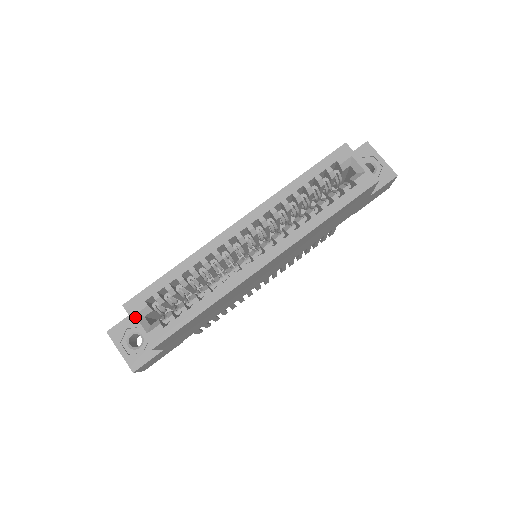
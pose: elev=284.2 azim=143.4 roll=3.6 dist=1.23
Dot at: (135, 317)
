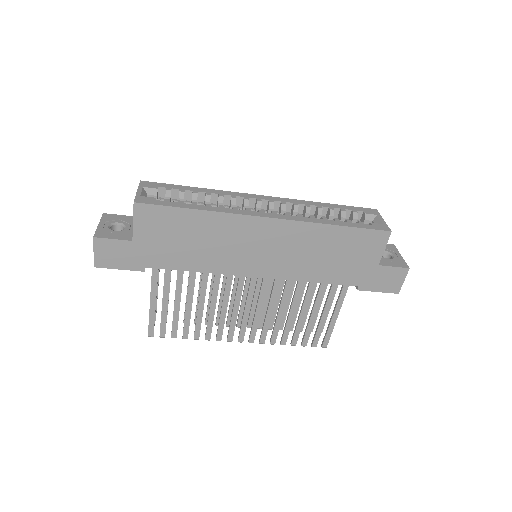
Dot at: (142, 187)
